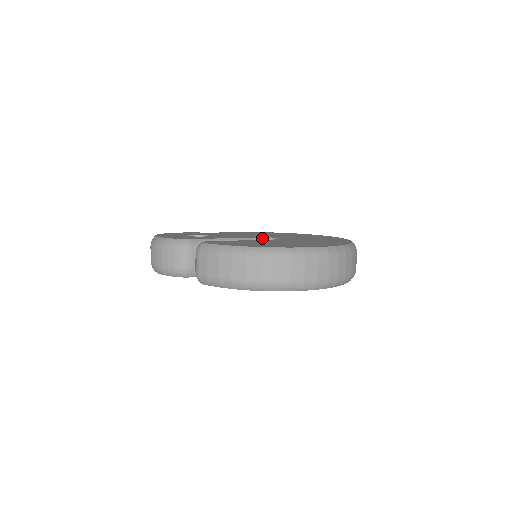
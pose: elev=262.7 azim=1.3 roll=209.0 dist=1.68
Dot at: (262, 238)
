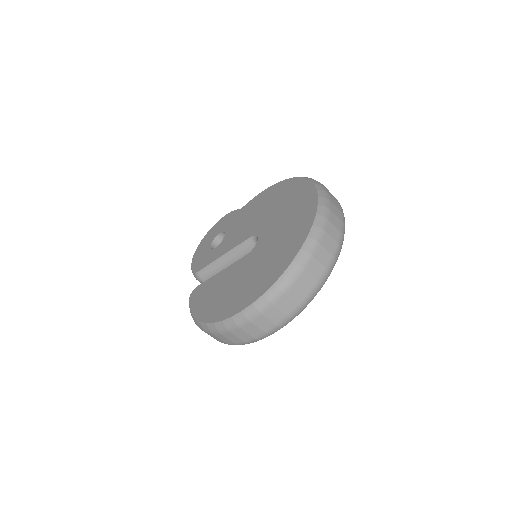
Dot at: (250, 238)
